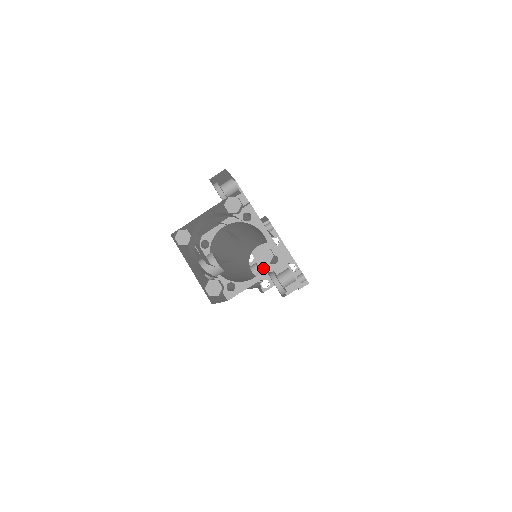
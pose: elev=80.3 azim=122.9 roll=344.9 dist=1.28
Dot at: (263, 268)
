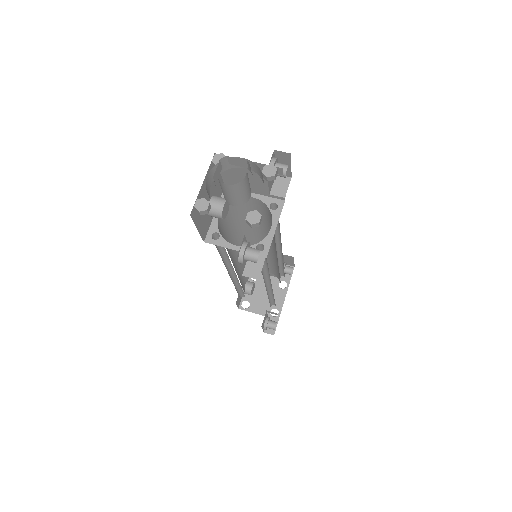
Dot at: (256, 293)
